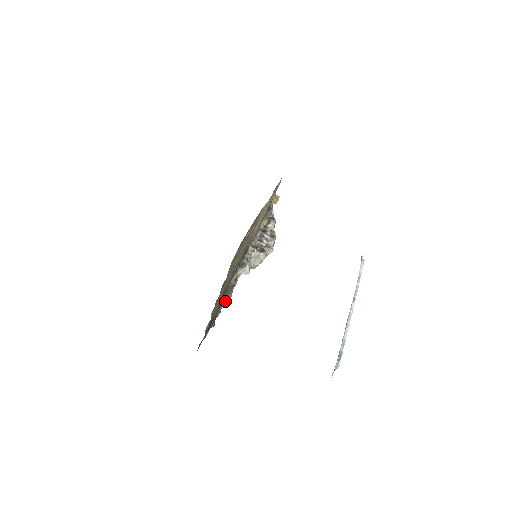
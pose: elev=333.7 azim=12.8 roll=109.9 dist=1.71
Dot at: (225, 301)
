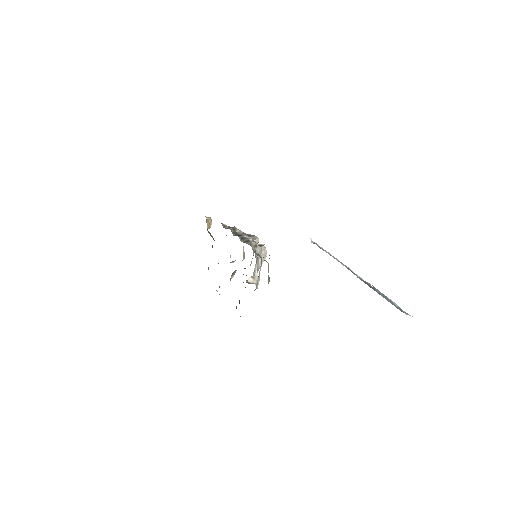
Dot at: occluded
